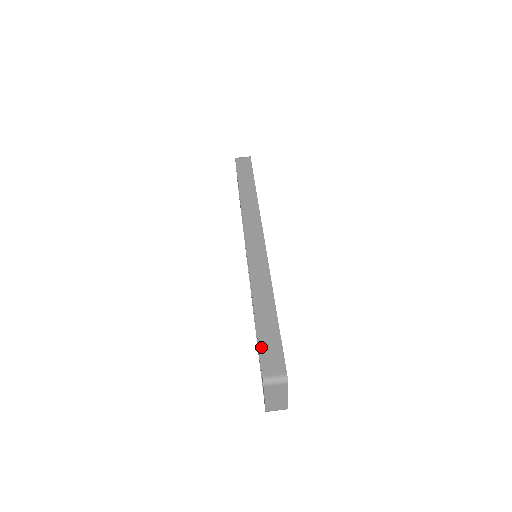
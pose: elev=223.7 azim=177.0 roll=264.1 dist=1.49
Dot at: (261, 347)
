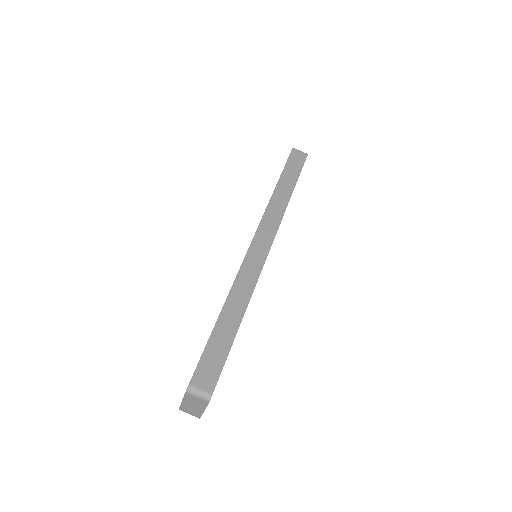
Dot at: (205, 353)
